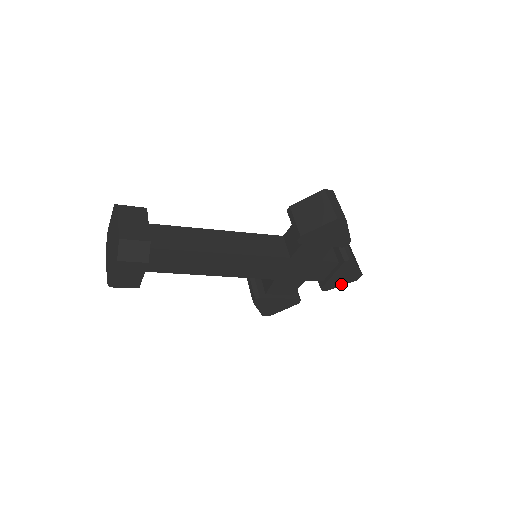
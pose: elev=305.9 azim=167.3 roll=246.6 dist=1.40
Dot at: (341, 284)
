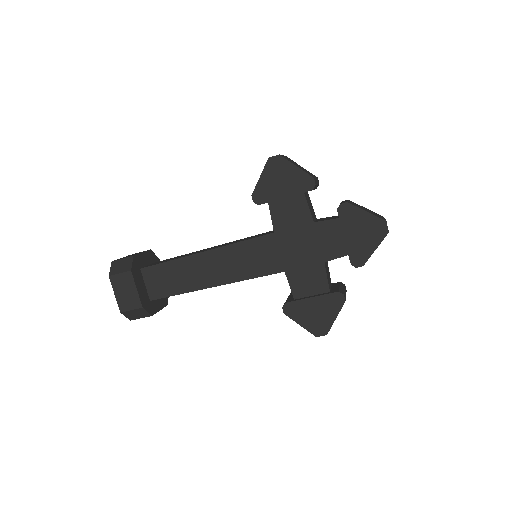
Dot at: (372, 248)
